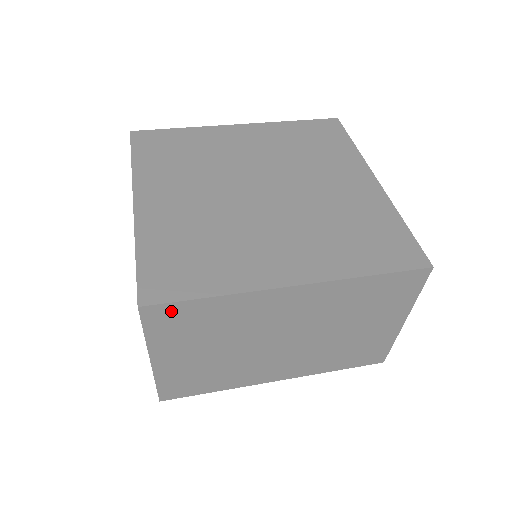
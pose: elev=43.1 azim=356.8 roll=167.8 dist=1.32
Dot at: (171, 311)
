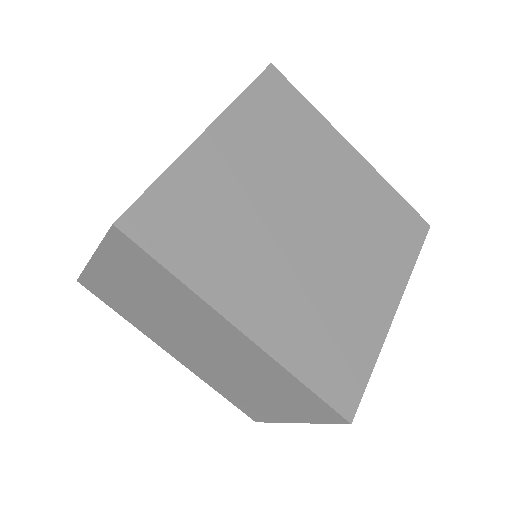
Dot at: (135, 251)
